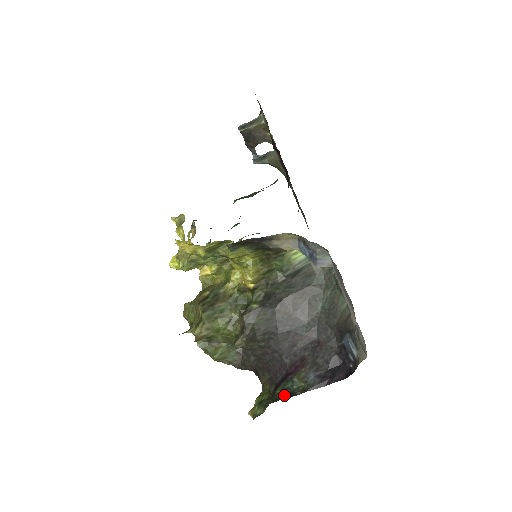
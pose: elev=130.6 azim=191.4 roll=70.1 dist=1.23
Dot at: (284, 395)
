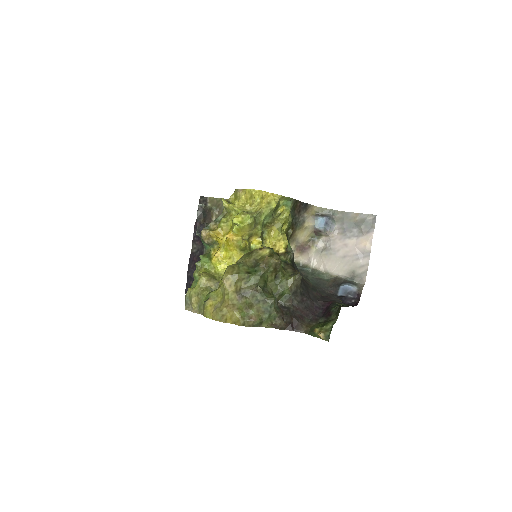
Dot at: (343, 305)
